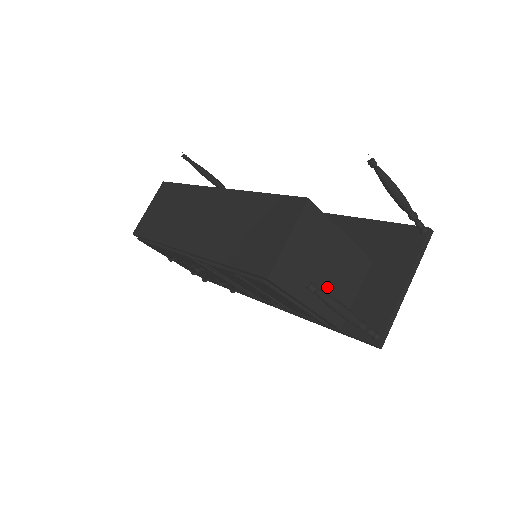
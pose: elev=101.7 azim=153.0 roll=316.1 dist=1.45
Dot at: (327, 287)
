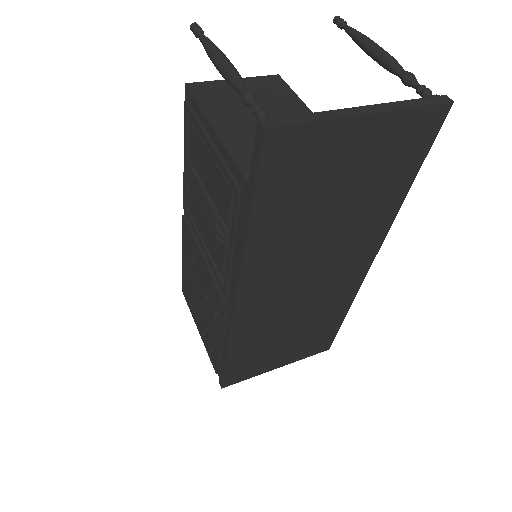
Dot at: occluded
